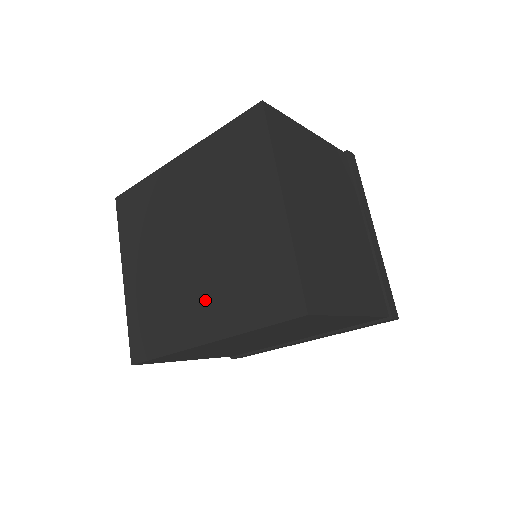
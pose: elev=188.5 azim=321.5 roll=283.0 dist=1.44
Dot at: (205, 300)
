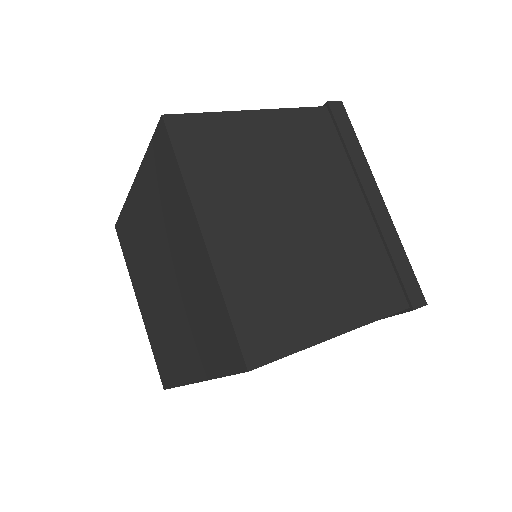
Dot at: (184, 339)
